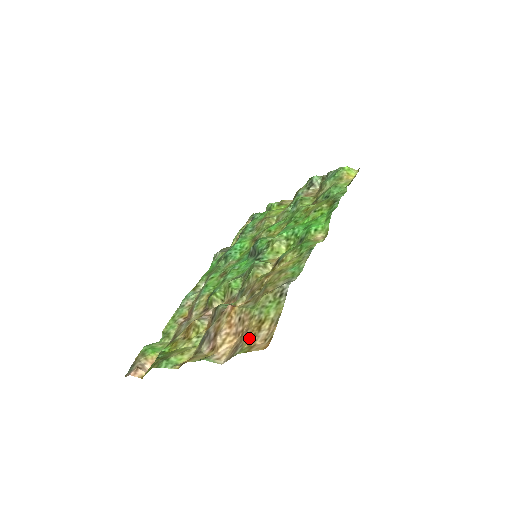
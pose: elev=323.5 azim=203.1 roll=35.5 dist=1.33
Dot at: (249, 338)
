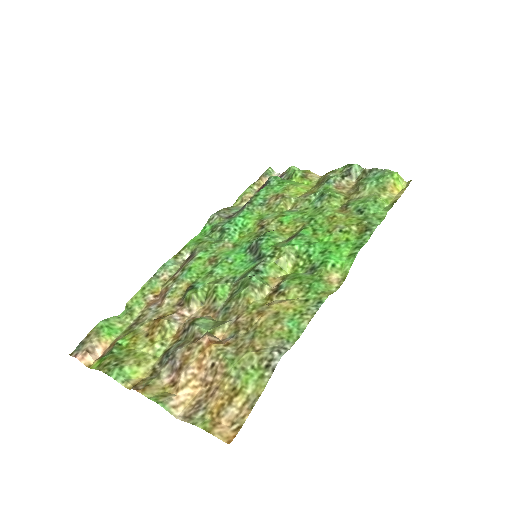
Dot at: (215, 407)
